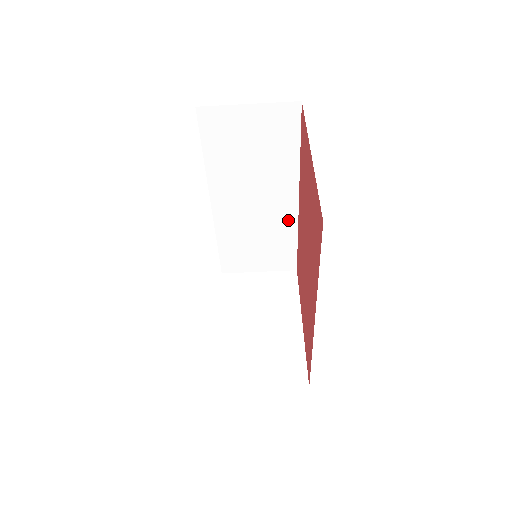
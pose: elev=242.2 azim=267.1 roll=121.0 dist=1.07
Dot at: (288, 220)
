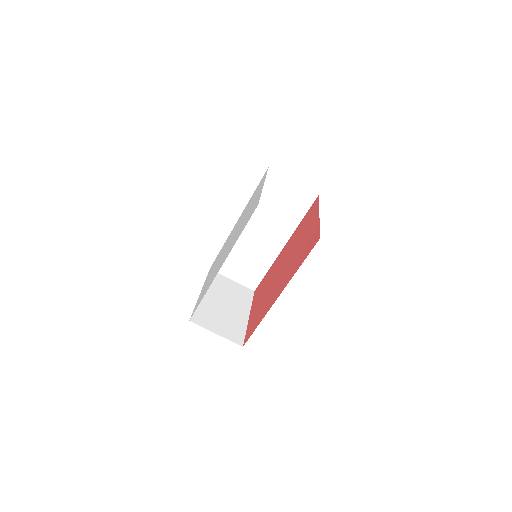
Dot at: (271, 255)
